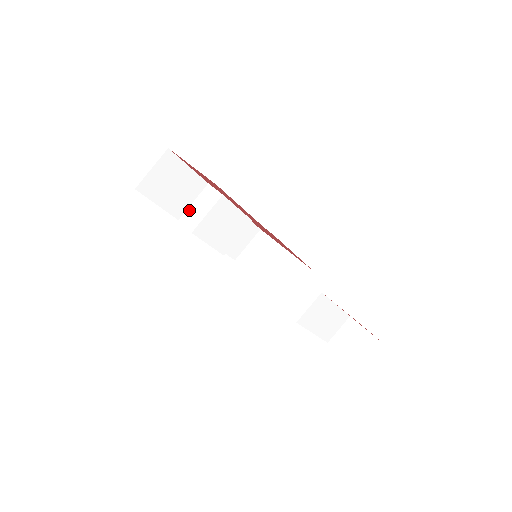
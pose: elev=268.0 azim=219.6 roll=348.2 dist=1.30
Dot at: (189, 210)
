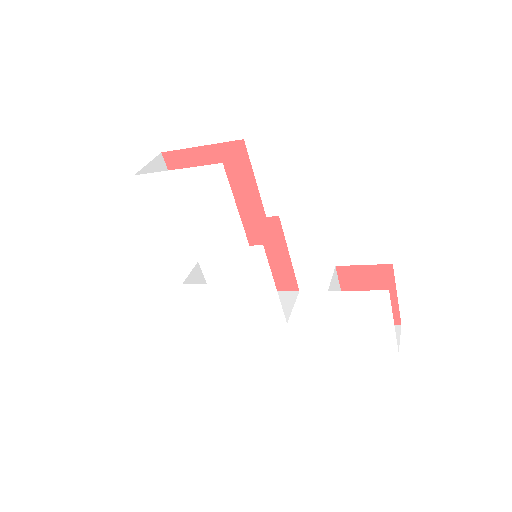
Dot at: occluded
